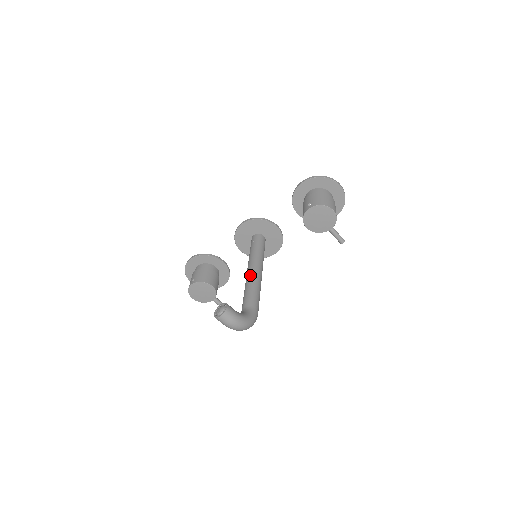
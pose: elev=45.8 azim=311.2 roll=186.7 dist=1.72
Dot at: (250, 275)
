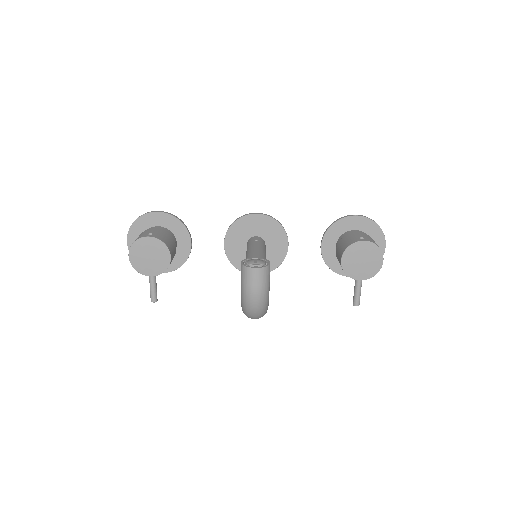
Dot at: occluded
